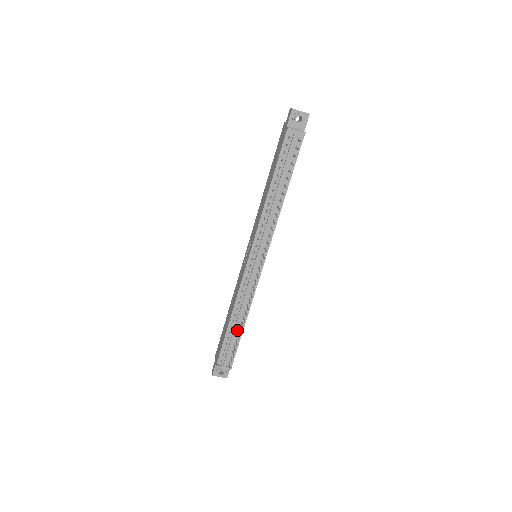
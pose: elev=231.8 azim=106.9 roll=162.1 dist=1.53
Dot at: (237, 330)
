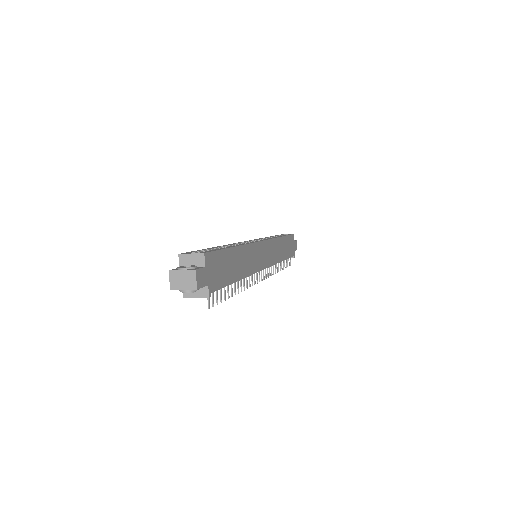
Dot at: occluded
